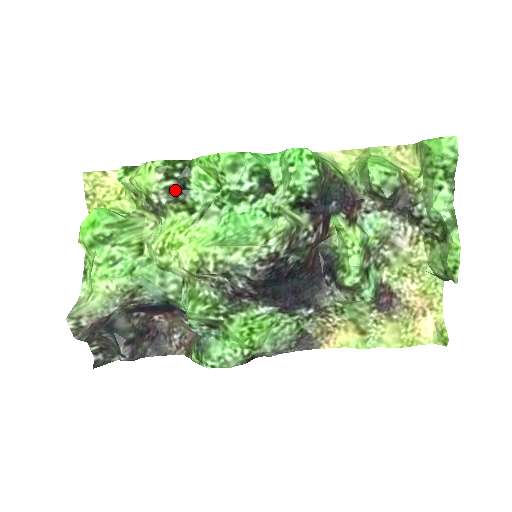
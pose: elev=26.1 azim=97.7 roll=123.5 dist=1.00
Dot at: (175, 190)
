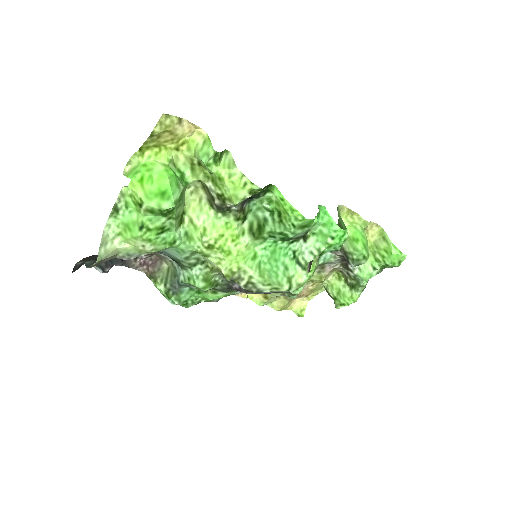
Dot at: occluded
